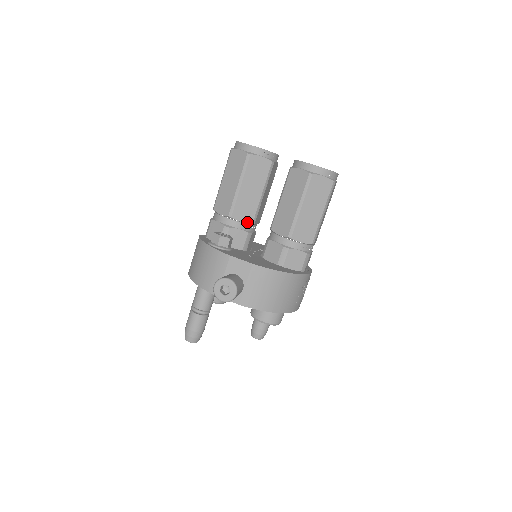
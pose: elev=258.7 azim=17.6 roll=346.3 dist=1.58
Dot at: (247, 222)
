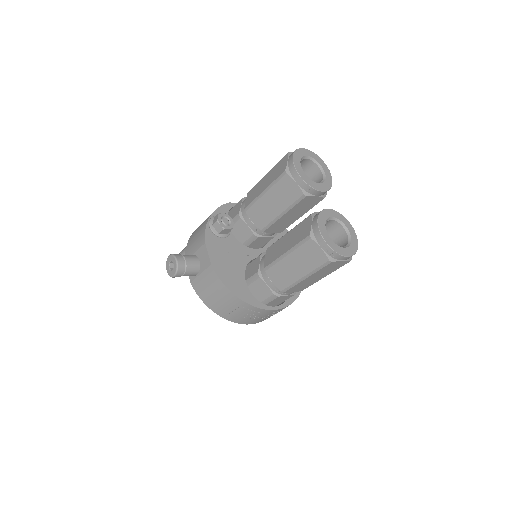
Dot at: (257, 226)
